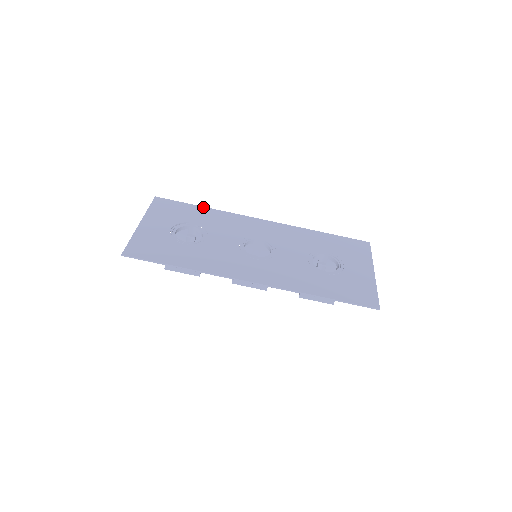
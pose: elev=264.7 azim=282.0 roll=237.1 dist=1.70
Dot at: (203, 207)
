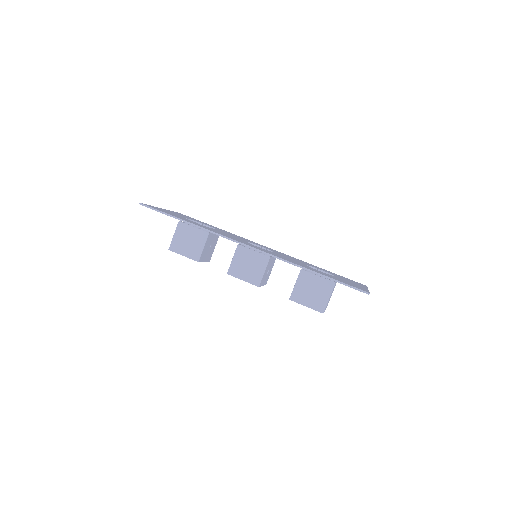
Dot at: occluded
